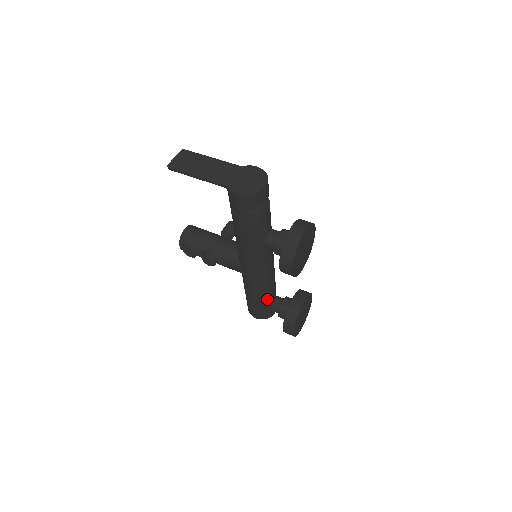
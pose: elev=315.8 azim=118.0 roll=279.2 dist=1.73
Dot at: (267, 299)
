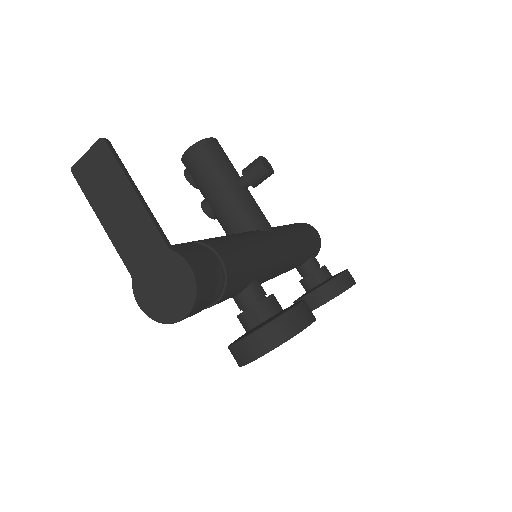
Dot at: occluded
